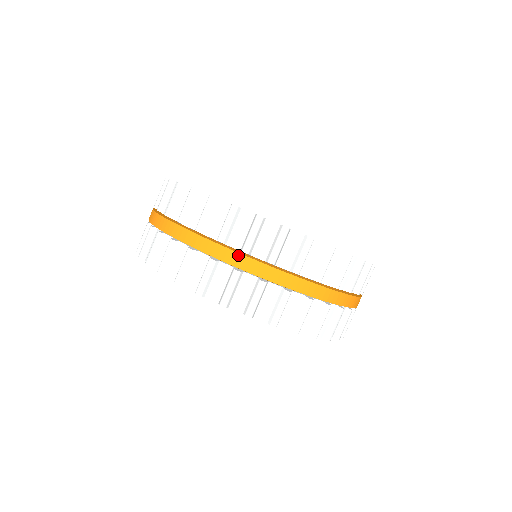
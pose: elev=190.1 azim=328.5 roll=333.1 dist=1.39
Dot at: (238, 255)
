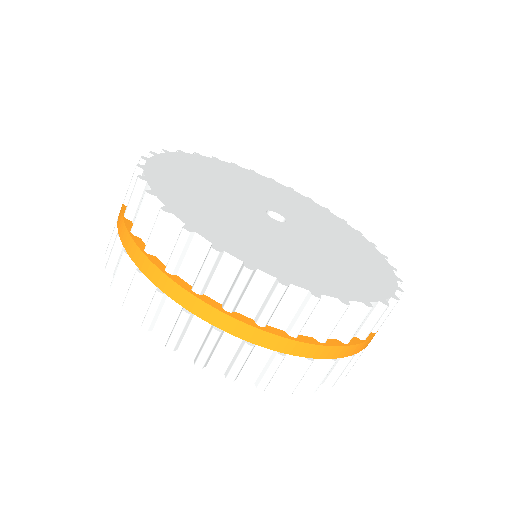
Dot at: (252, 329)
